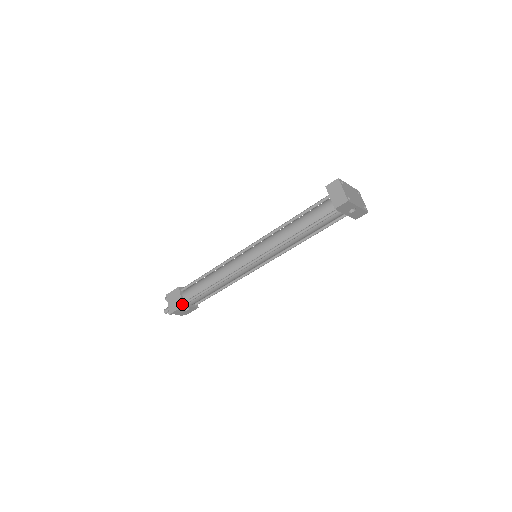
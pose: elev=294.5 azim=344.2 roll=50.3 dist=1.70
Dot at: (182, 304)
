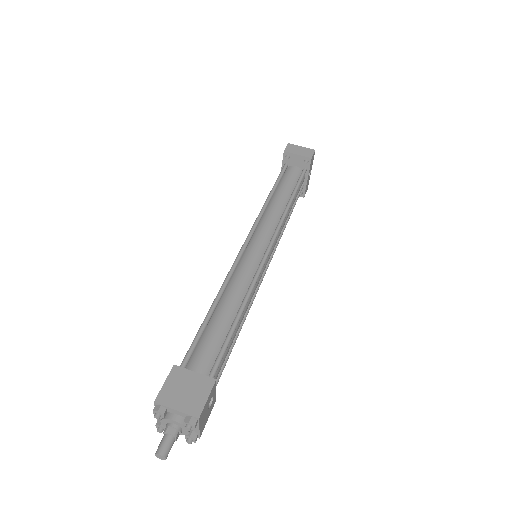
Dot at: (211, 378)
